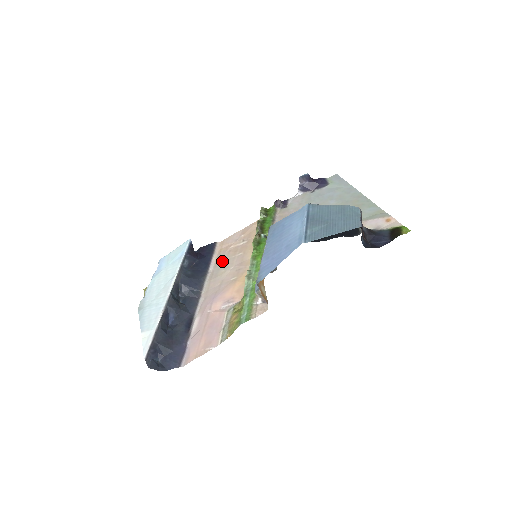
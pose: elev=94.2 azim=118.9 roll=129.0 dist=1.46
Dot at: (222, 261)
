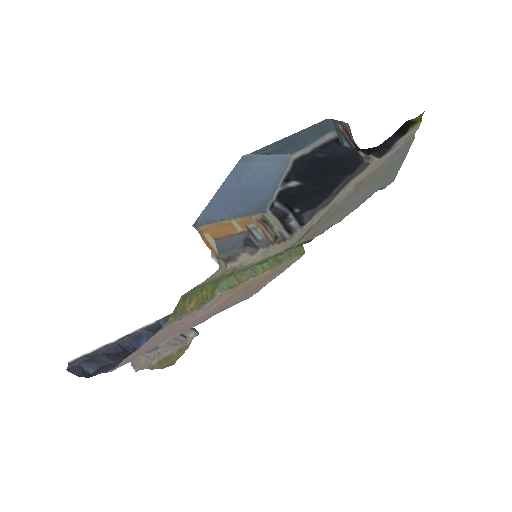
Dot at: (242, 298)
